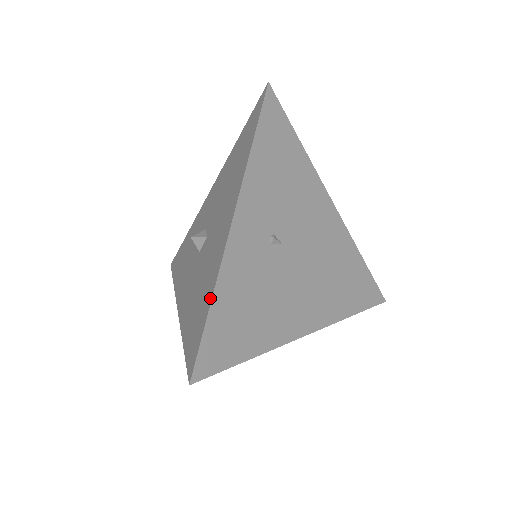
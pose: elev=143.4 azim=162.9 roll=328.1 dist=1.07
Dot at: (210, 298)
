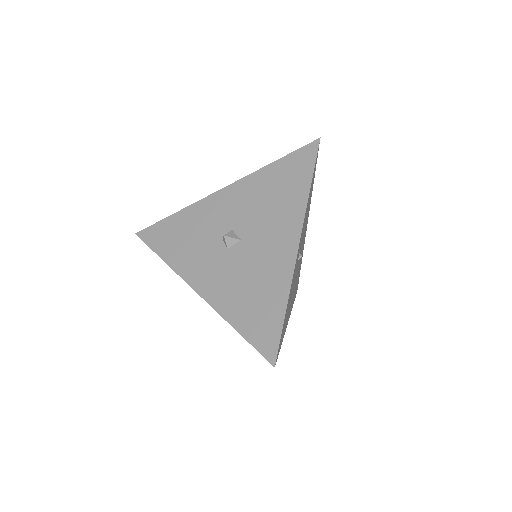
Dot at: (284, 303)
